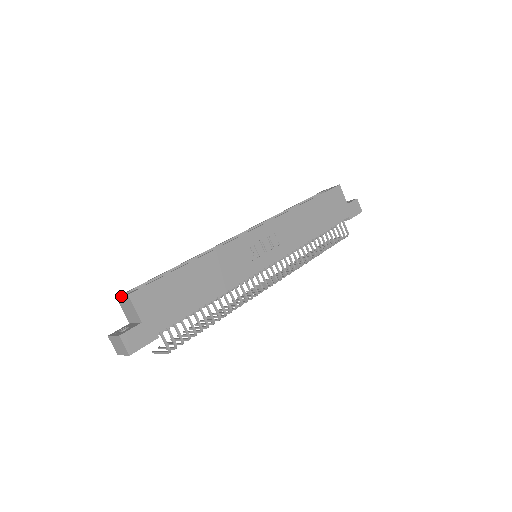
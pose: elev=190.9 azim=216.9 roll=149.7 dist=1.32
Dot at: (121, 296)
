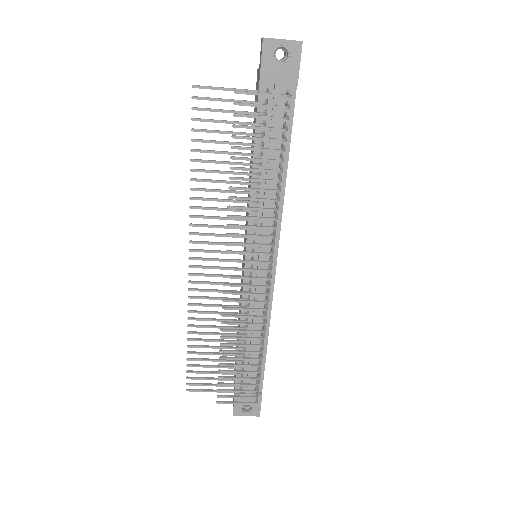
Dot at: occluded
